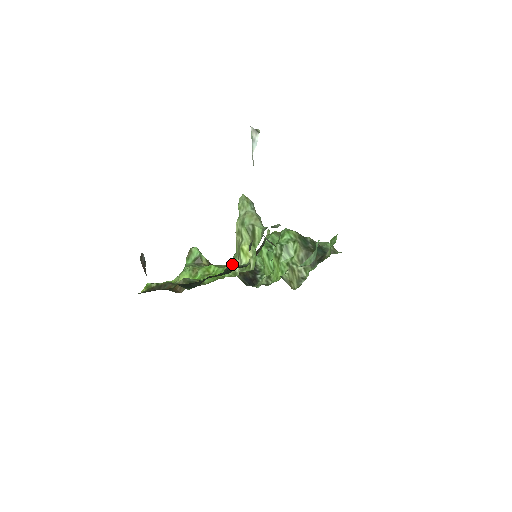
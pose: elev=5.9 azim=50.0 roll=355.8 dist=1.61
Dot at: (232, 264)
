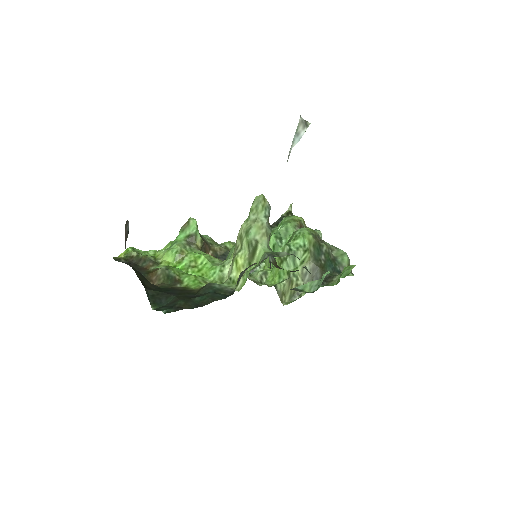
Dot at: (223, 265)
